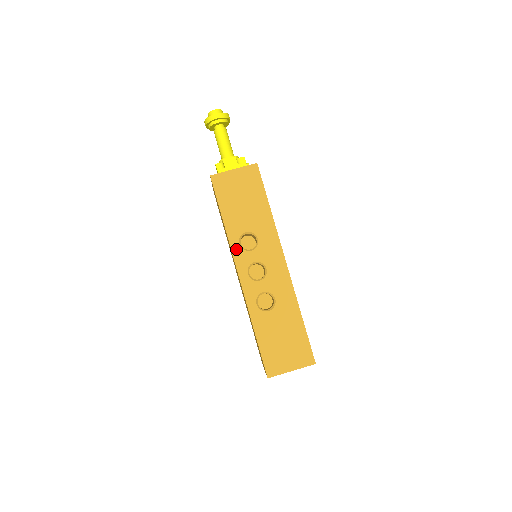
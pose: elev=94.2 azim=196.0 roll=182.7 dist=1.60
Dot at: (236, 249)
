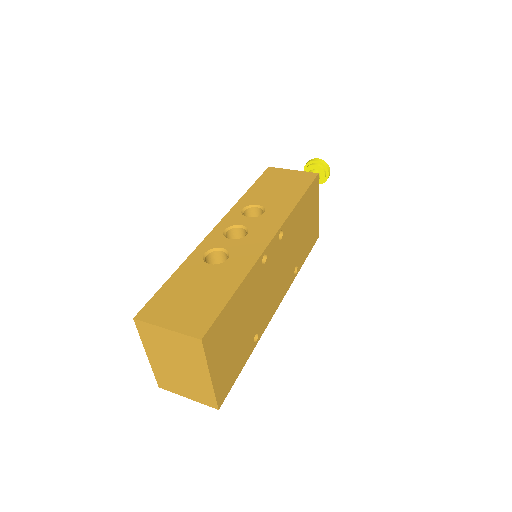
Dot at: (235, 211)
